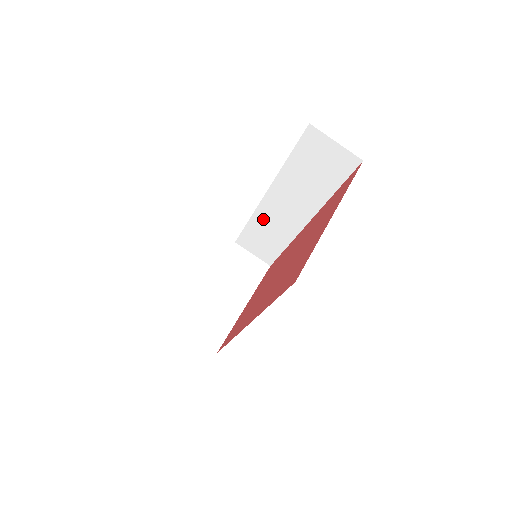
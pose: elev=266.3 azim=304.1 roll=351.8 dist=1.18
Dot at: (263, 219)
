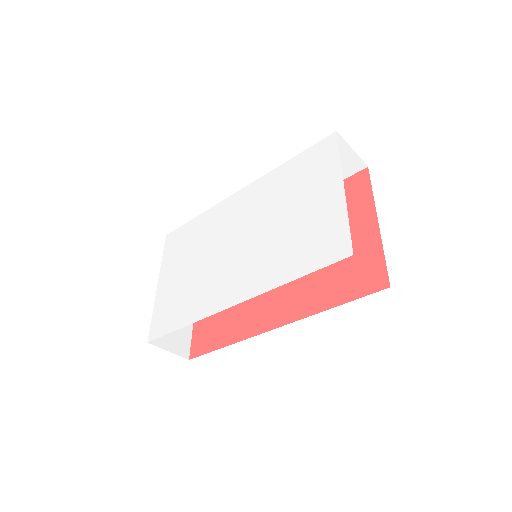
Dot at: occluded
